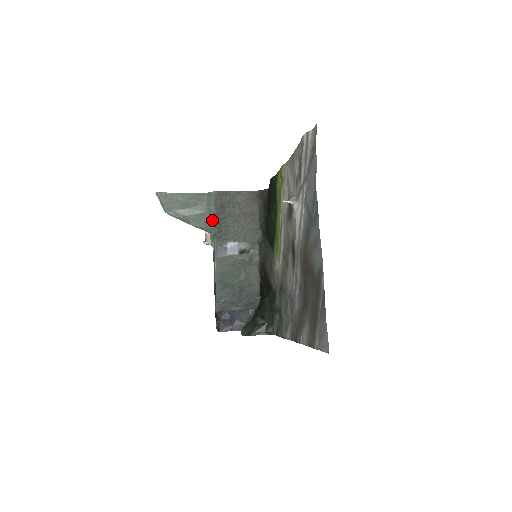
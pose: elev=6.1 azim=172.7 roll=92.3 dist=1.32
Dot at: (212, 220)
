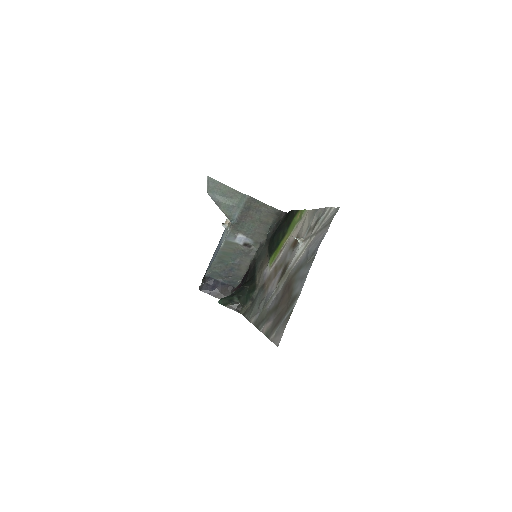
Dot at: (237, 213)
